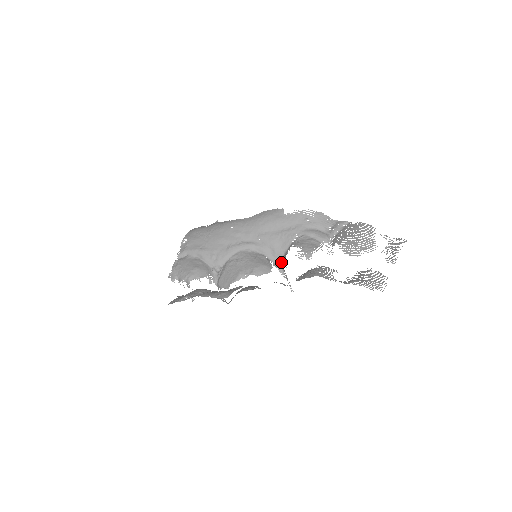
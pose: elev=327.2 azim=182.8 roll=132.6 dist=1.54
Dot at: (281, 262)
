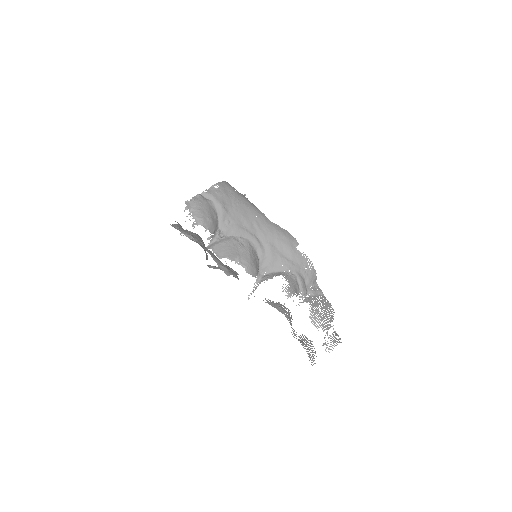
Dot at: (263, 274)
